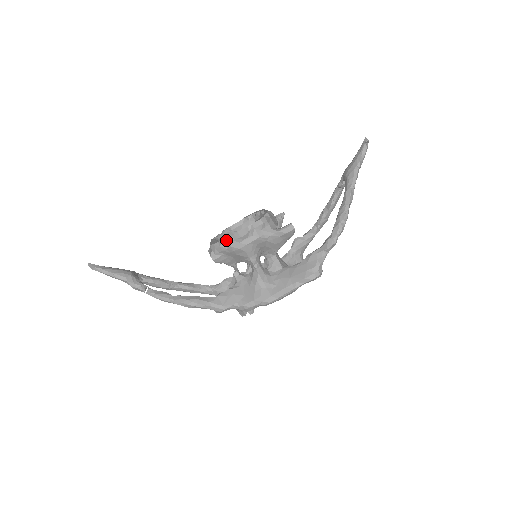
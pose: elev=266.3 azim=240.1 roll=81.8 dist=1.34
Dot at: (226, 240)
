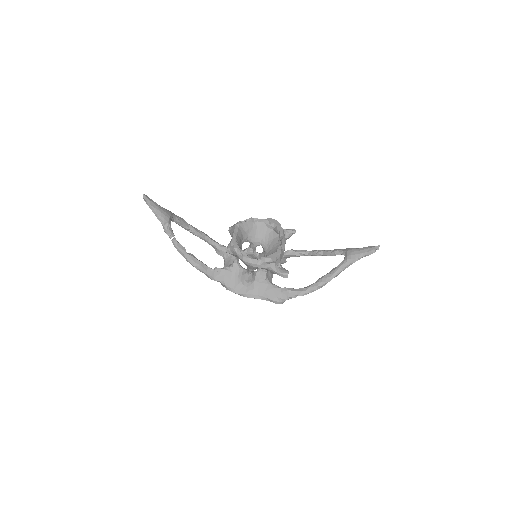
Dot at: (243, 254)
